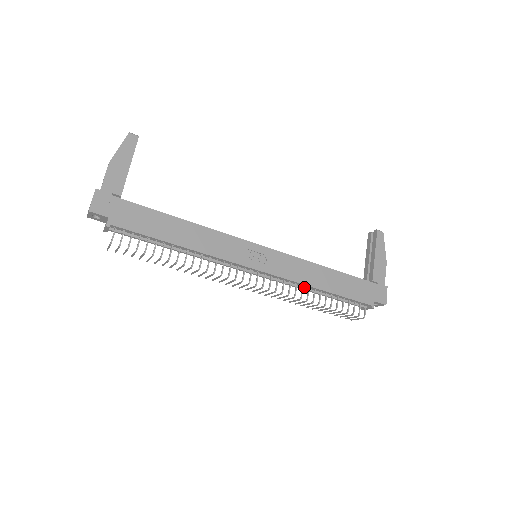
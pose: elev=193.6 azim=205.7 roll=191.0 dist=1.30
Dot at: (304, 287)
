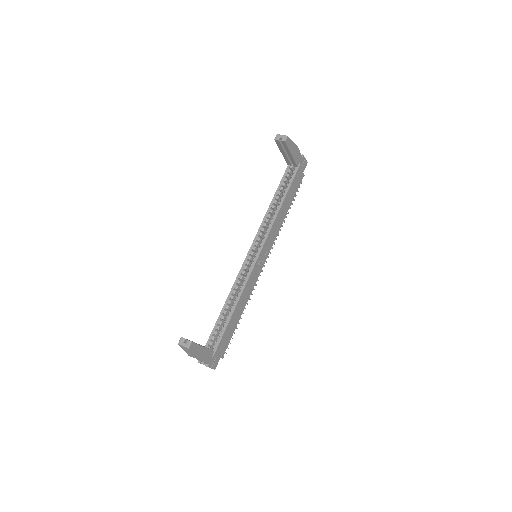
Dot at: occluded
